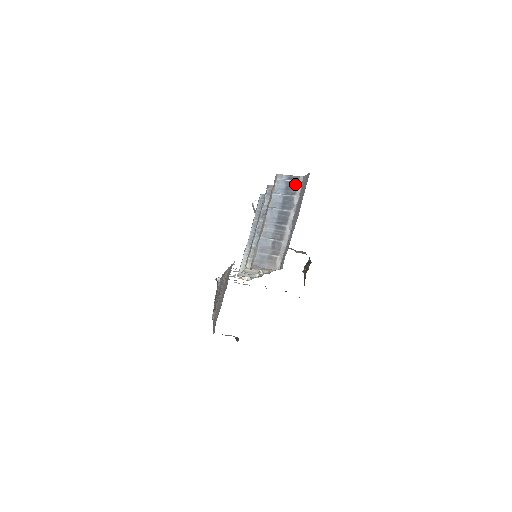
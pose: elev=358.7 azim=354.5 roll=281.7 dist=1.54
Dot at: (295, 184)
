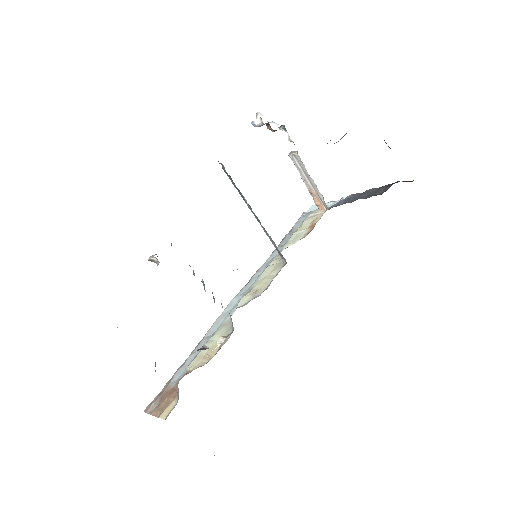
Dot at: occluded
